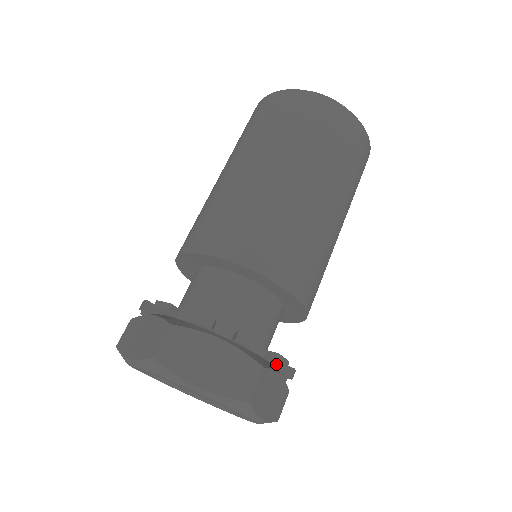
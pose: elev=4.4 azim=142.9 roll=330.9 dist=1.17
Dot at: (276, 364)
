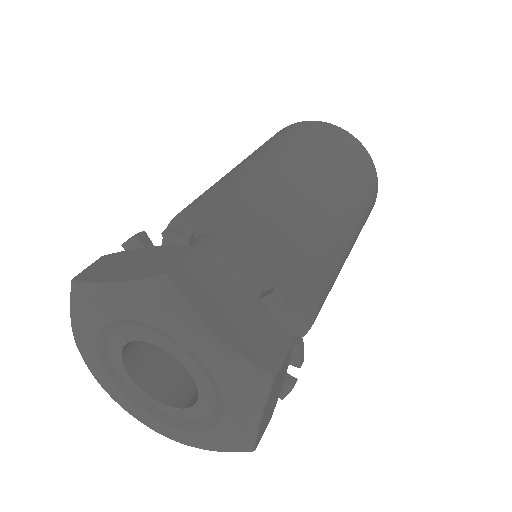
Dot at: (292, 355)
